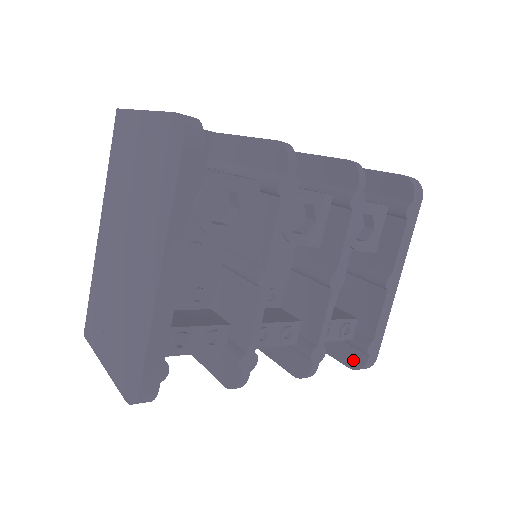
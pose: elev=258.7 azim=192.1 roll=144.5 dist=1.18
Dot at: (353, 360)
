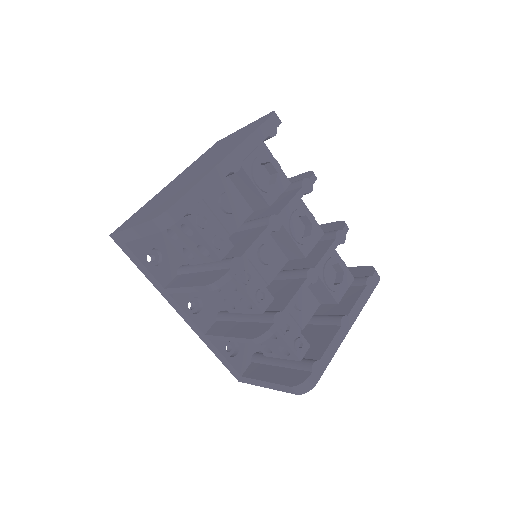
Dot at: (296, 379)
